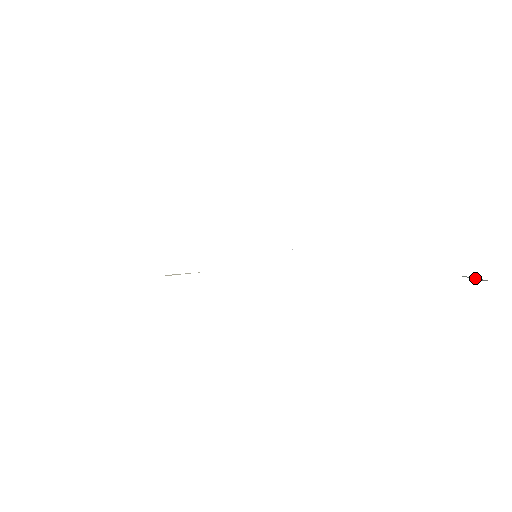
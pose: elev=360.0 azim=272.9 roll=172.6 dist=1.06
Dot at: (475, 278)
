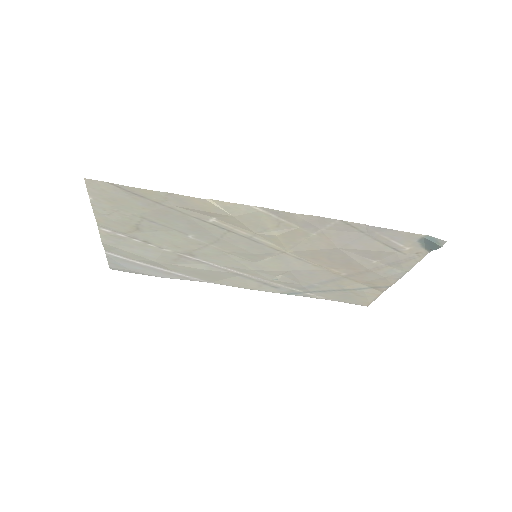
Dot at: (435, 239)
